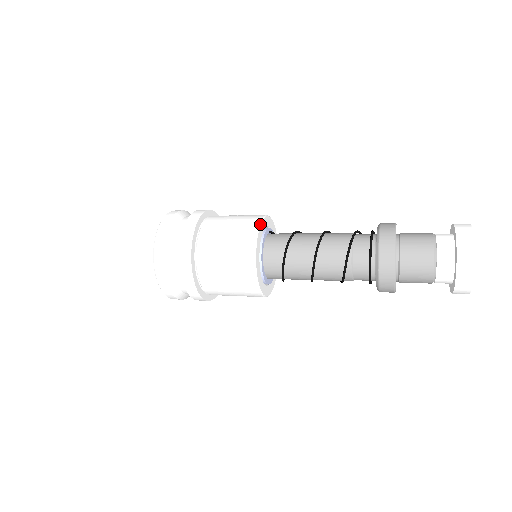
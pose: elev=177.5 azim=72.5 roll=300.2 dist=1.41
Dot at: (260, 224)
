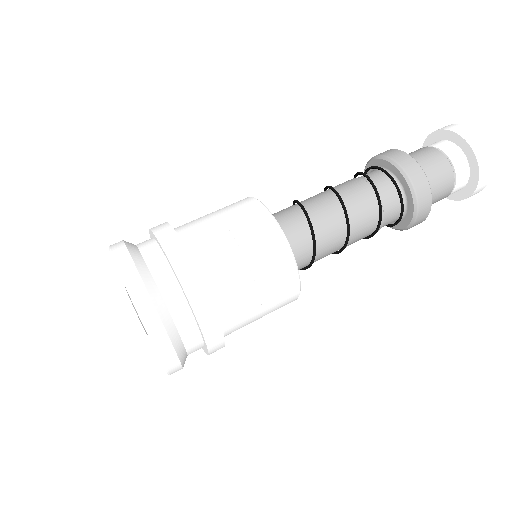
Dot at: (278, 223)
